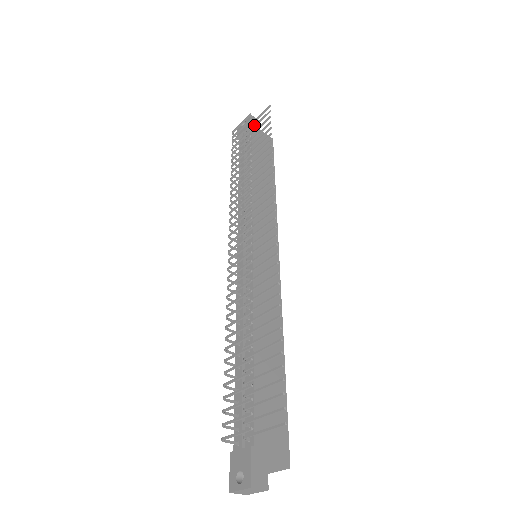
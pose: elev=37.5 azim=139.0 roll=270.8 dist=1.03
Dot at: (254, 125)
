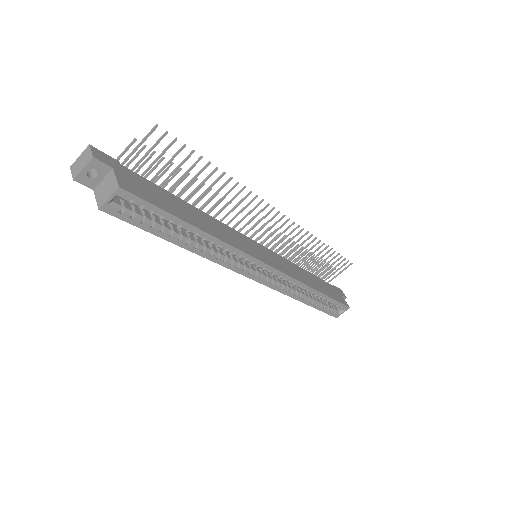
Dot at: (334, 272)
